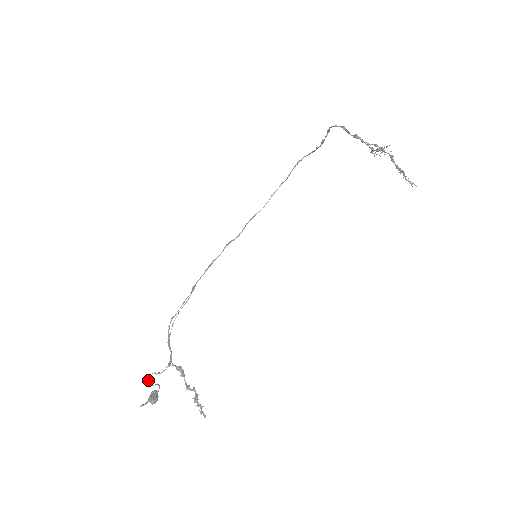
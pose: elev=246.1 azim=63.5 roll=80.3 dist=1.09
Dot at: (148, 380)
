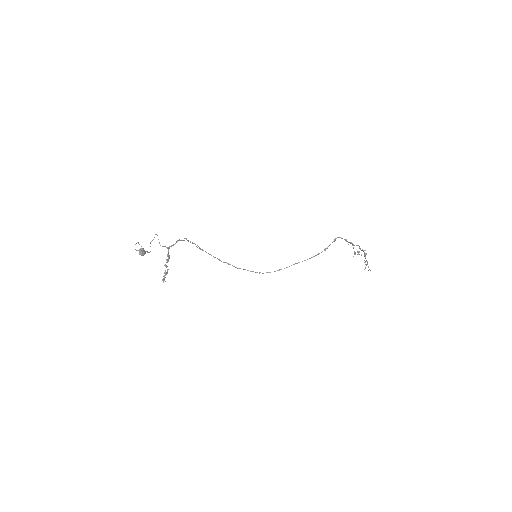
Dot at: occluded
